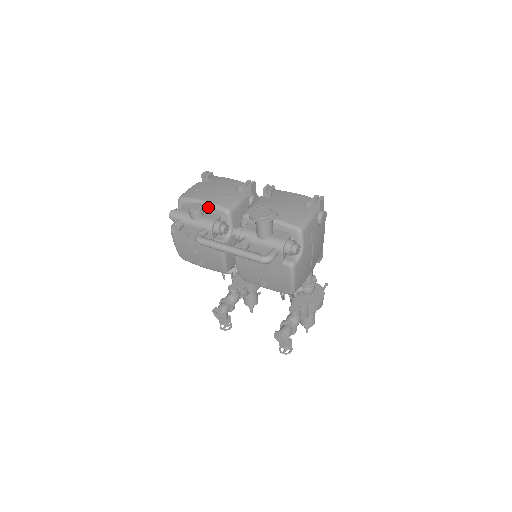
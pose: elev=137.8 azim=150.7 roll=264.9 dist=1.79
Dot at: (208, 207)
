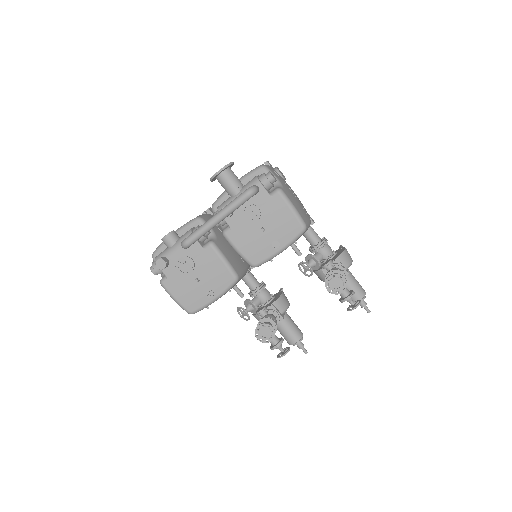
Dot at: (180, 232)
